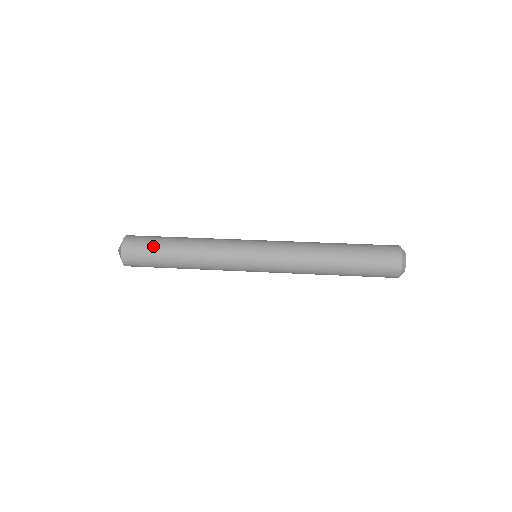
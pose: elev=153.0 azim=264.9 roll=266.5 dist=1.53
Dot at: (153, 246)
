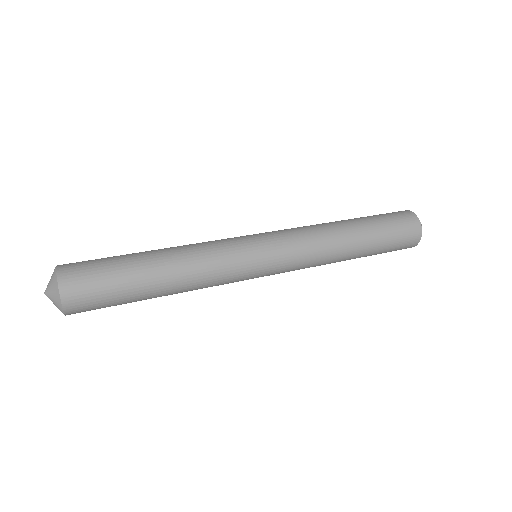
Dot at: (110, 257)
